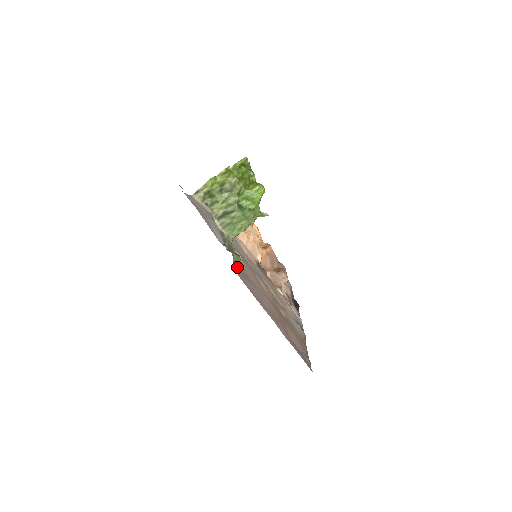
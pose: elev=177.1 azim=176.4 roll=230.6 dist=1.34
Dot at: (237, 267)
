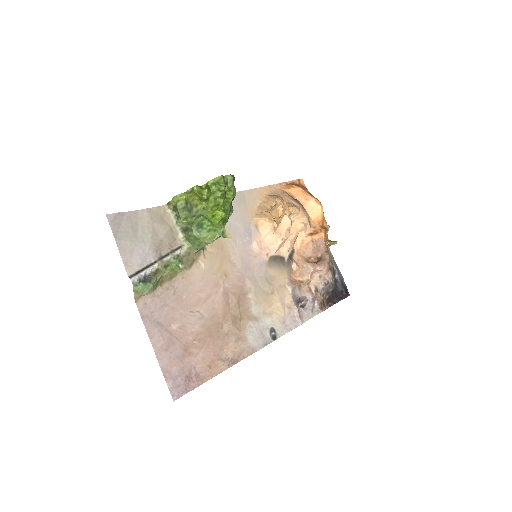
Dot at: (145, 294)
